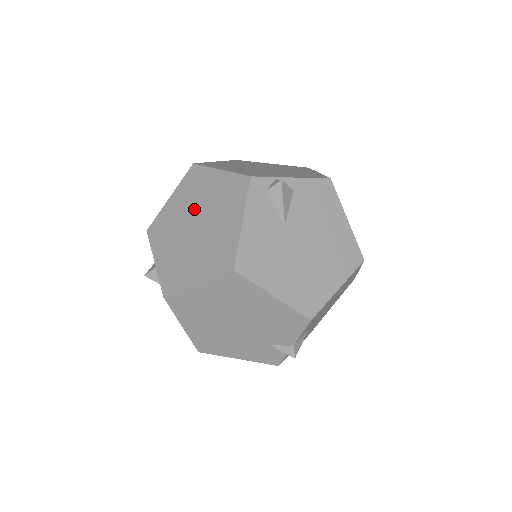
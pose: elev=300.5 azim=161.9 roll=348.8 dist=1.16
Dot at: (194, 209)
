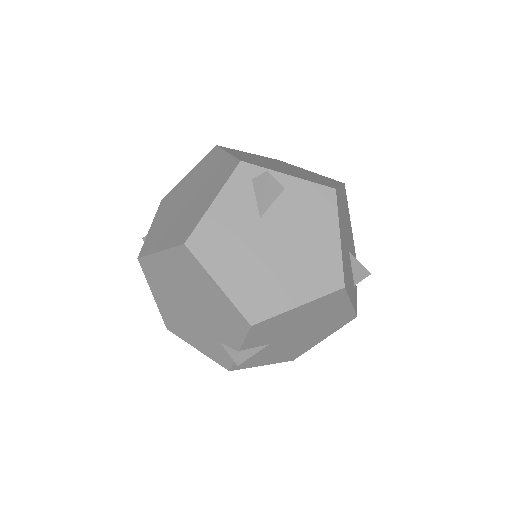
Dot at: (194, 185)
